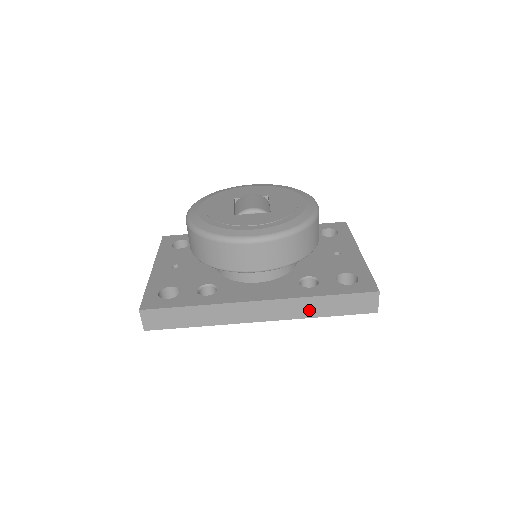
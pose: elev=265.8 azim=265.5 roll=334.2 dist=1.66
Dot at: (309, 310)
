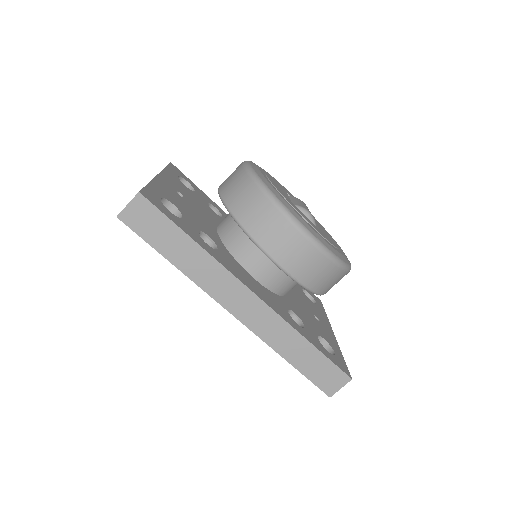
Dot at: (283, 343)
